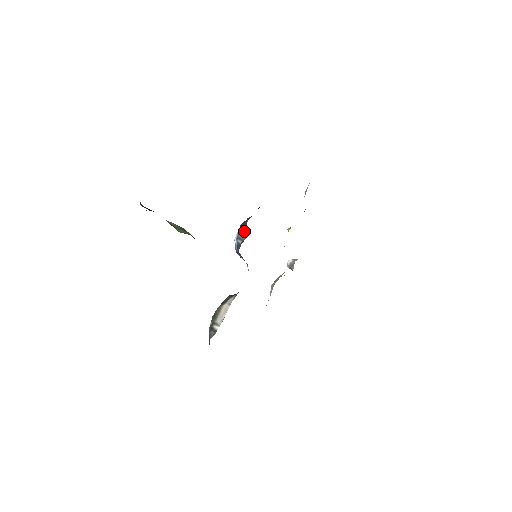
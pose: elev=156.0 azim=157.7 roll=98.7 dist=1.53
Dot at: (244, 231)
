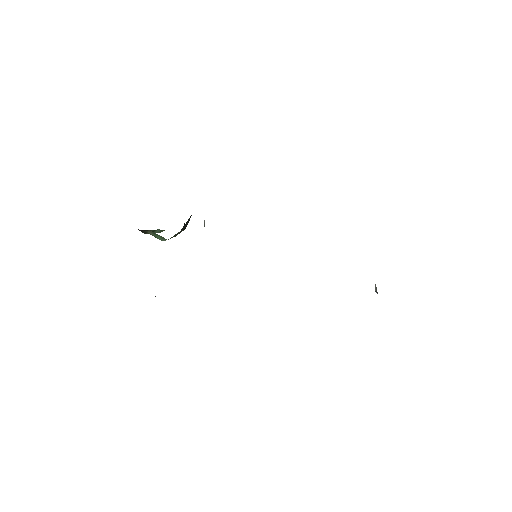
Dot at: occluded
